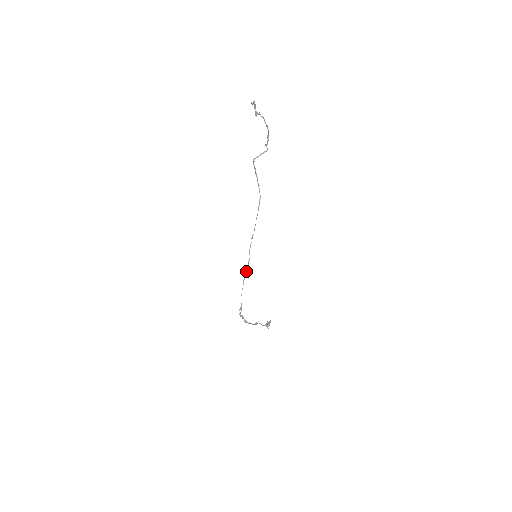
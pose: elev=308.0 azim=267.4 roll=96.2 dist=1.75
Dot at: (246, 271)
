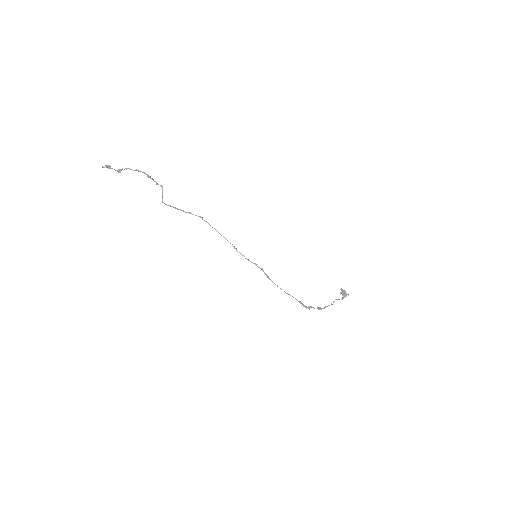
Dot at: (265, 274)
